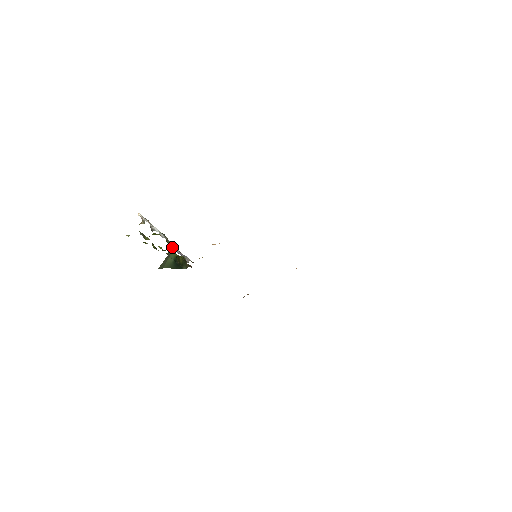
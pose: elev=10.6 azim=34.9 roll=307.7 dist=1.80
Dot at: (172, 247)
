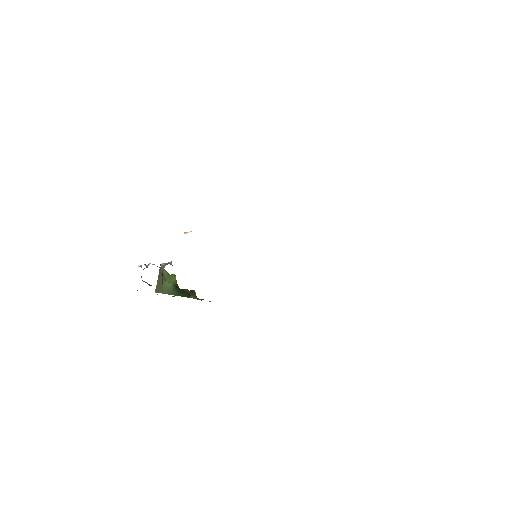
Dot at: (168, 273)
